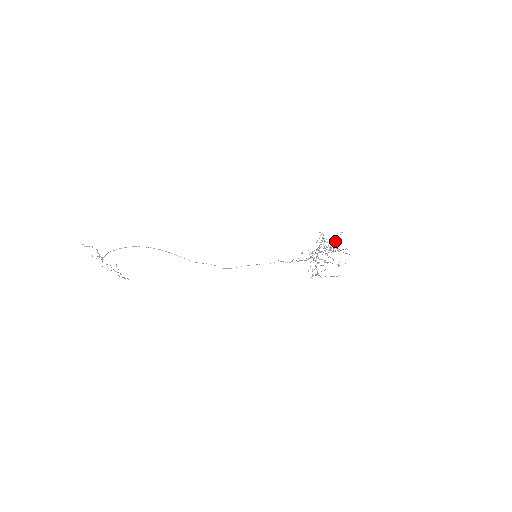
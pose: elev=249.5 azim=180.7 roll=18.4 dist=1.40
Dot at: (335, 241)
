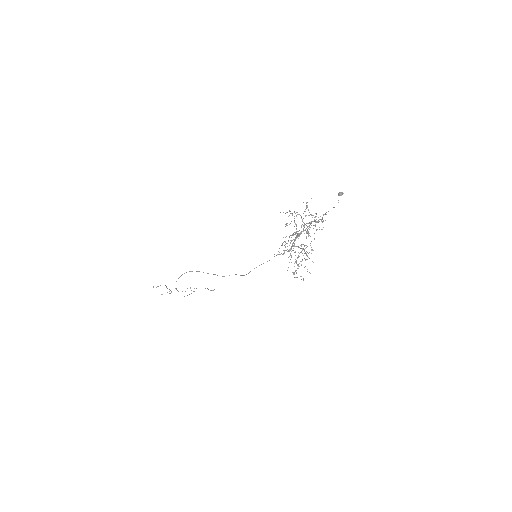
Dot at: (338, 193)
